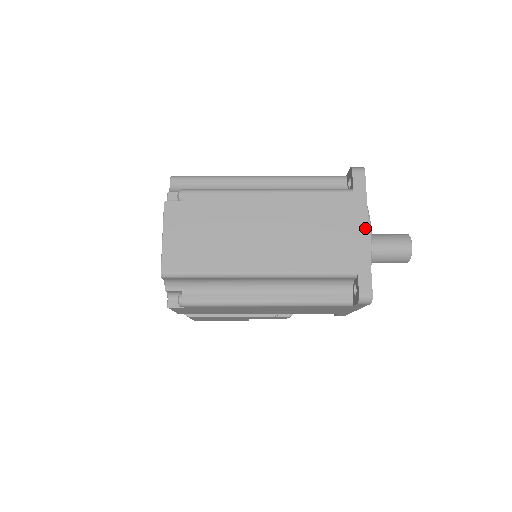
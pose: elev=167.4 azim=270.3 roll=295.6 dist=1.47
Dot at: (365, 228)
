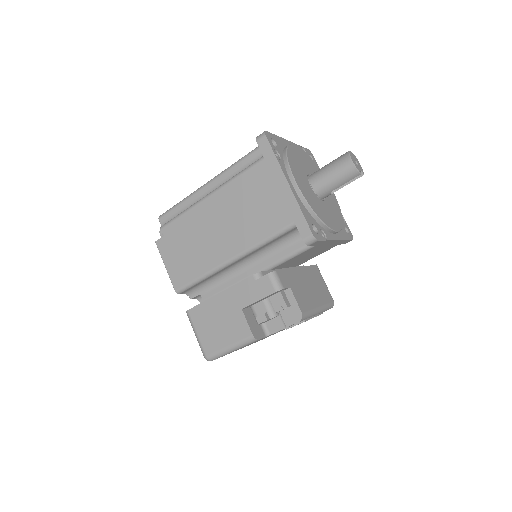
Dot at: occluded
